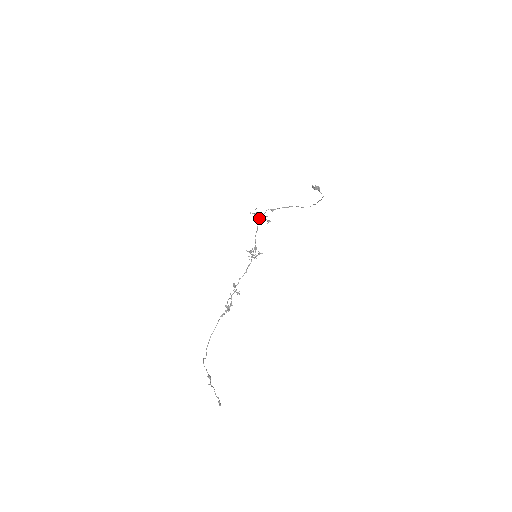
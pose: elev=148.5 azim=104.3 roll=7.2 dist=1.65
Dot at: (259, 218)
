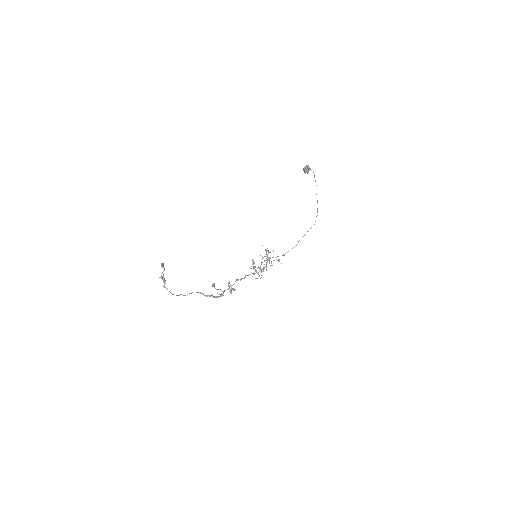
Dot at: (267, 251)
